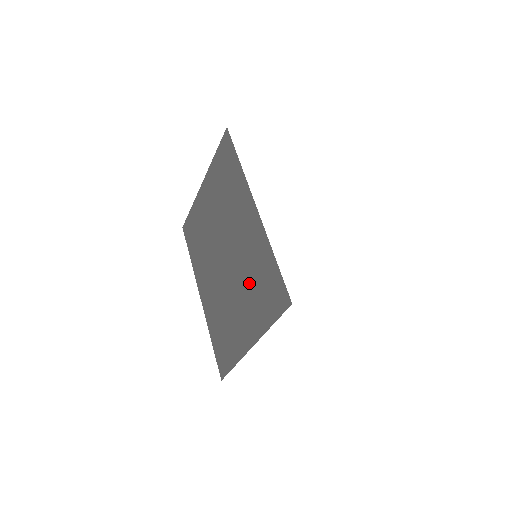
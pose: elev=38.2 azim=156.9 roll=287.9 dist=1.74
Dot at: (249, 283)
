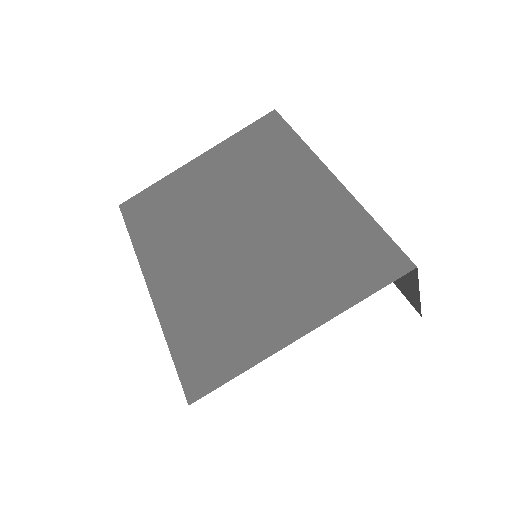
Dot at: (307, 255)
